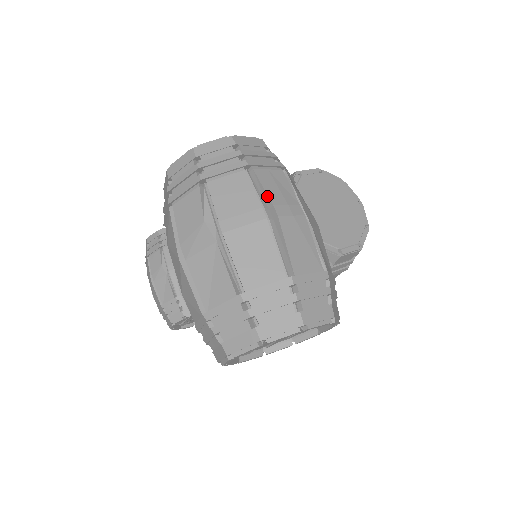
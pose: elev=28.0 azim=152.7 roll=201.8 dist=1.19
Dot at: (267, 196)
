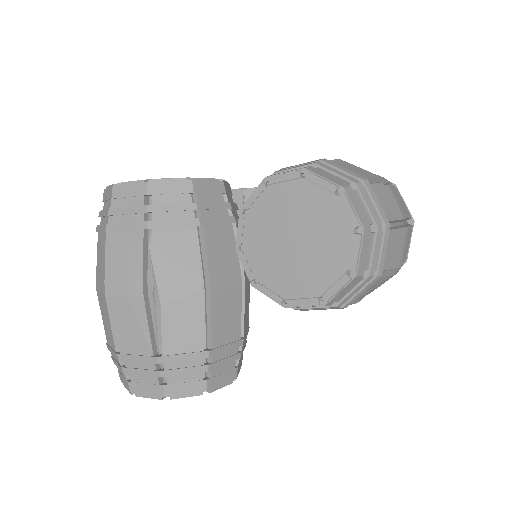
Dot at: (111, 270)
